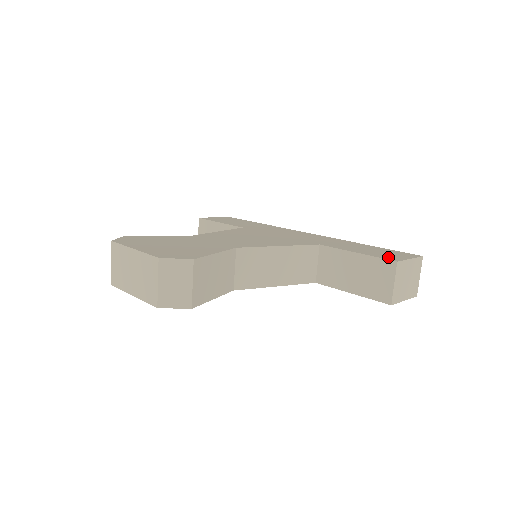
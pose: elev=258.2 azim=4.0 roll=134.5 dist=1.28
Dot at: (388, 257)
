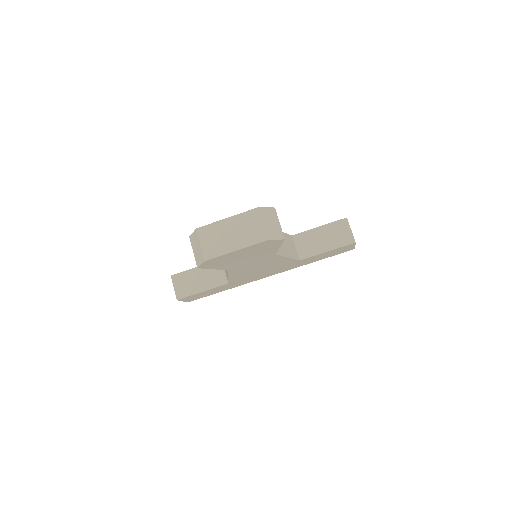
Dot at: occluded
